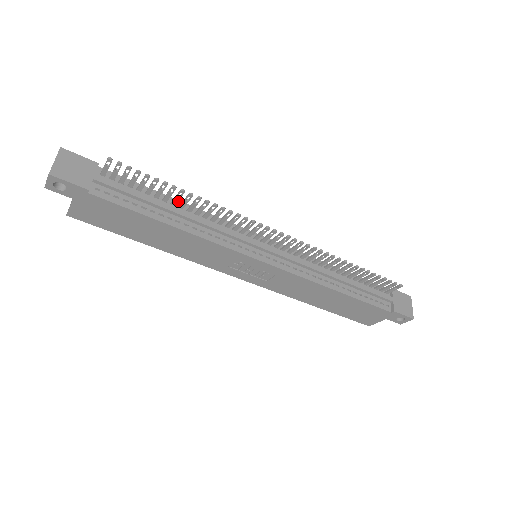
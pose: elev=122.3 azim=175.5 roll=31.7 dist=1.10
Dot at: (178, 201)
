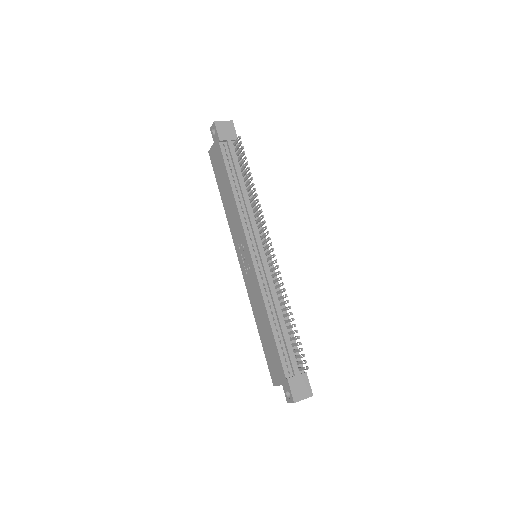
Dot at: occluded
